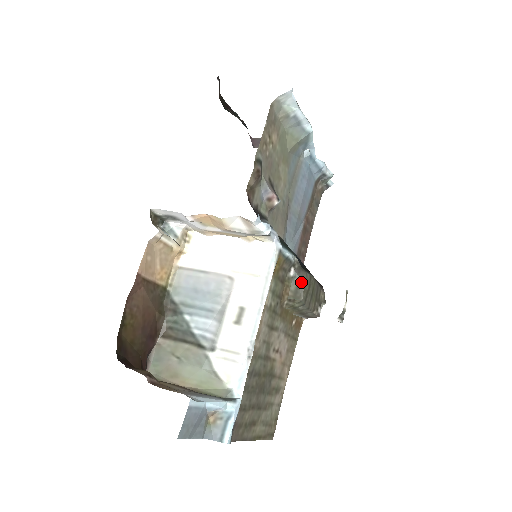
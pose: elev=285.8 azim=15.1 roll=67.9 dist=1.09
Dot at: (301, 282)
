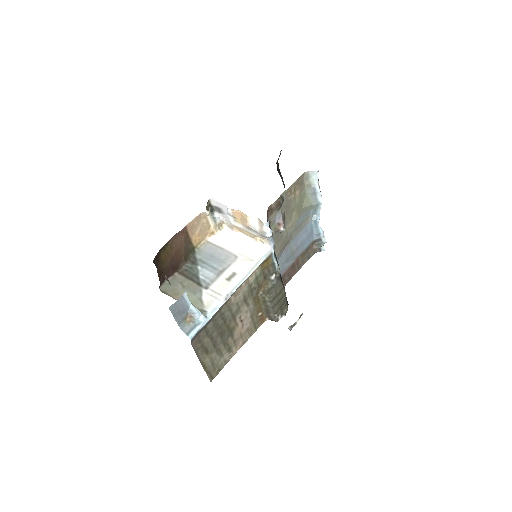
Dot at: (276, 285)
